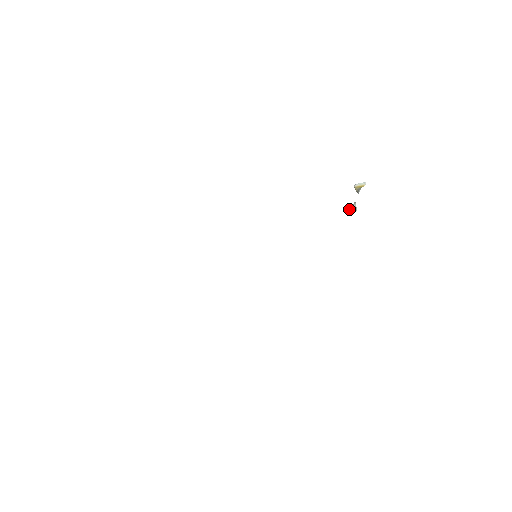
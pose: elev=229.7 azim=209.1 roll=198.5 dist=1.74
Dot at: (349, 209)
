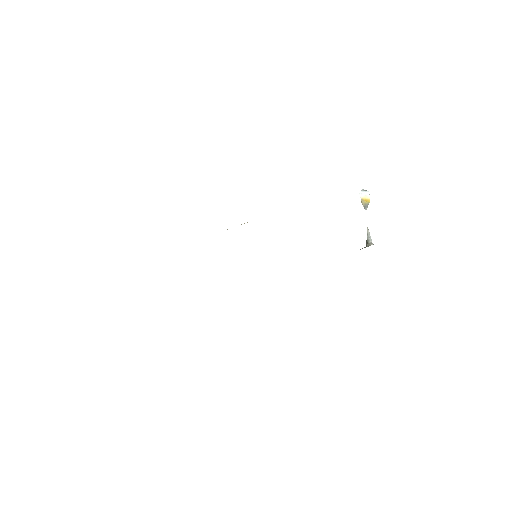
Dot at: (368, 244)
